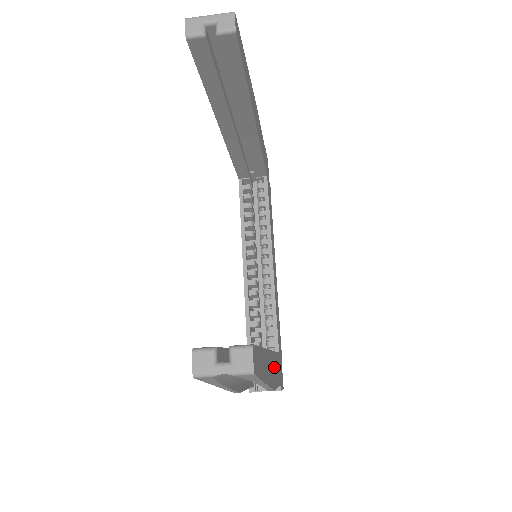
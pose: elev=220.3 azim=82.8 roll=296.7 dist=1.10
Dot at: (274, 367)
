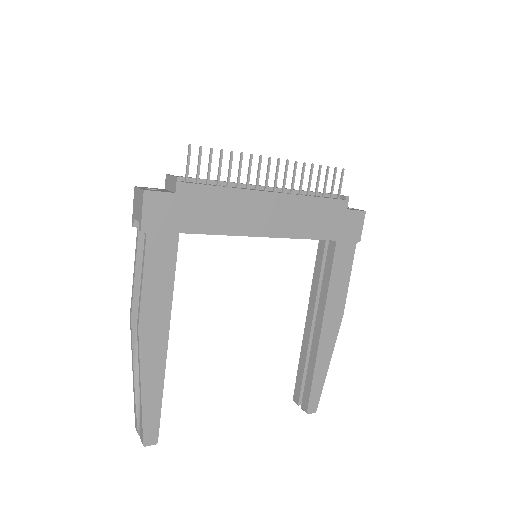
Dot at: (334, 303)
